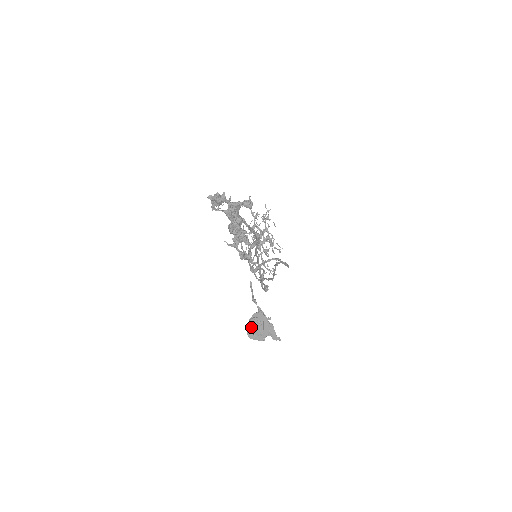
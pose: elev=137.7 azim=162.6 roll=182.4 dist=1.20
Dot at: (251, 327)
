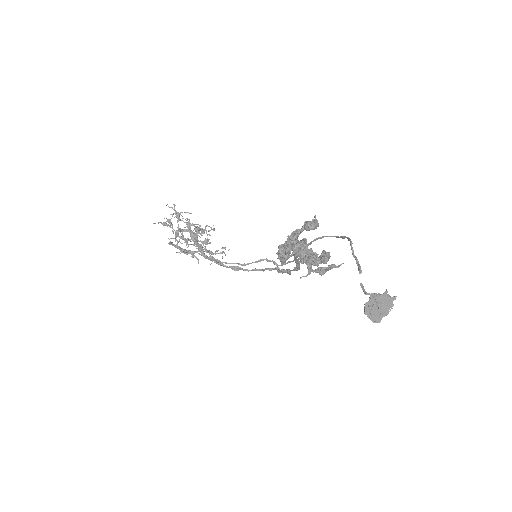
Dot at: (375, 315)
